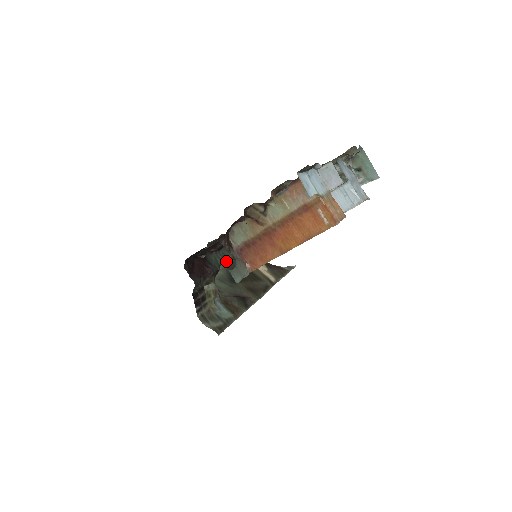
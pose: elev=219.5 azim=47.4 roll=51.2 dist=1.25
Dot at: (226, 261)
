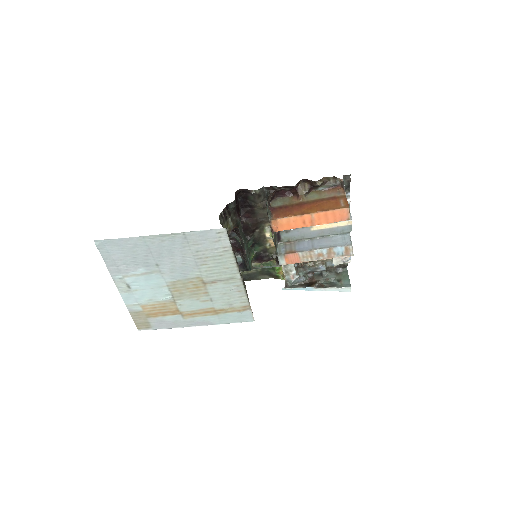
Dot at: occluded
